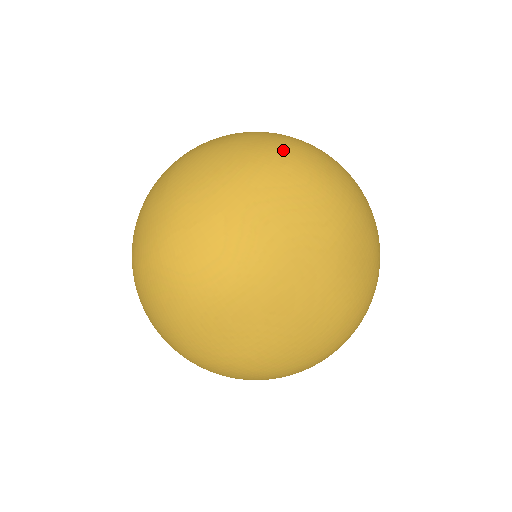
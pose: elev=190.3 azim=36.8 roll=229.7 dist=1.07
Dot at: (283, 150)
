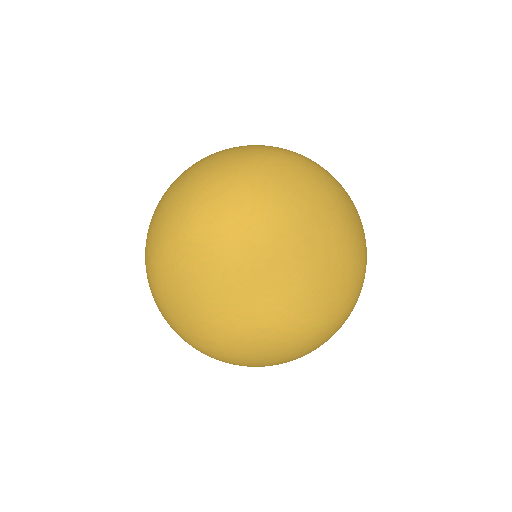
Dot at: (279, 148)
